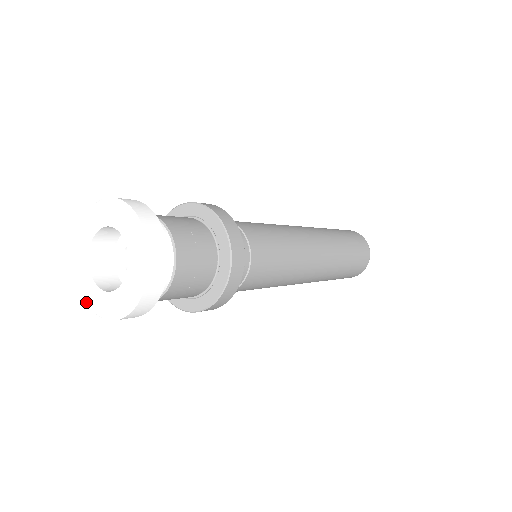
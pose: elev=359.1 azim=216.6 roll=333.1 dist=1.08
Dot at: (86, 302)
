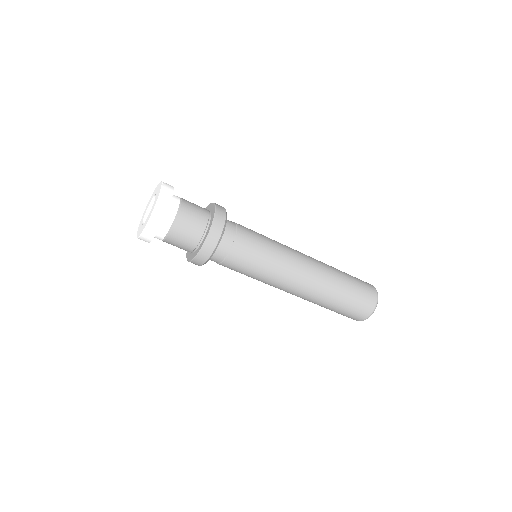
Dot at: (138, 229)
